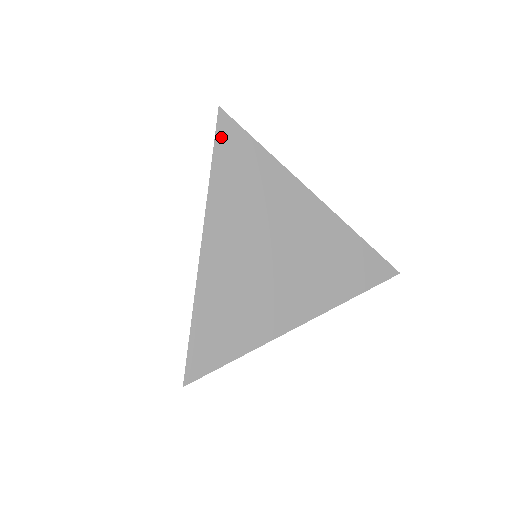
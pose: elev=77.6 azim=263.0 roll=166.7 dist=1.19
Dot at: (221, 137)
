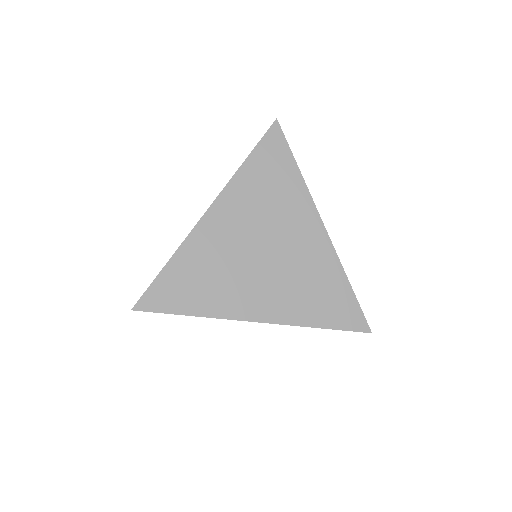
Dot at: (266, 141)
